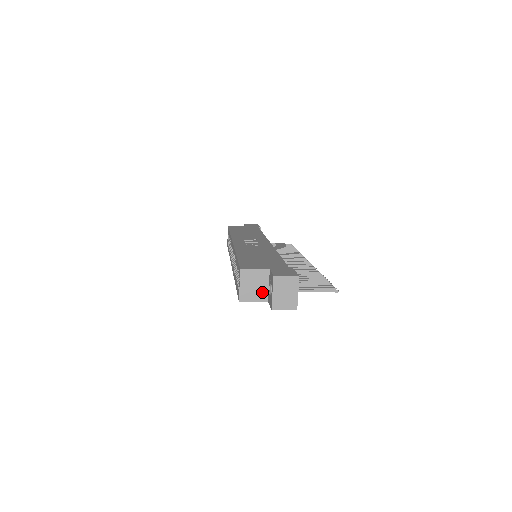
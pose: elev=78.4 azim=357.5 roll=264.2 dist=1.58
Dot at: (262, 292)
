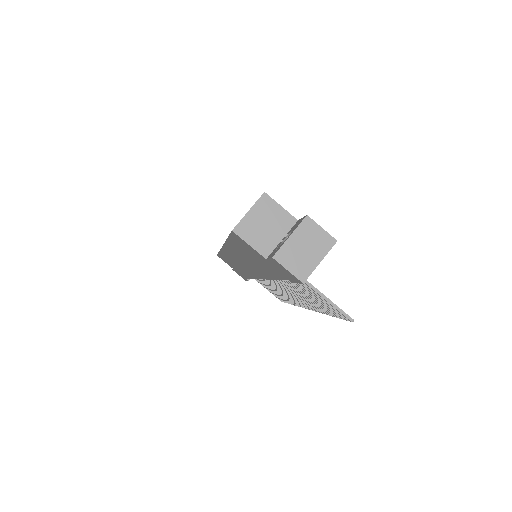
Dot at: (268, 241)
